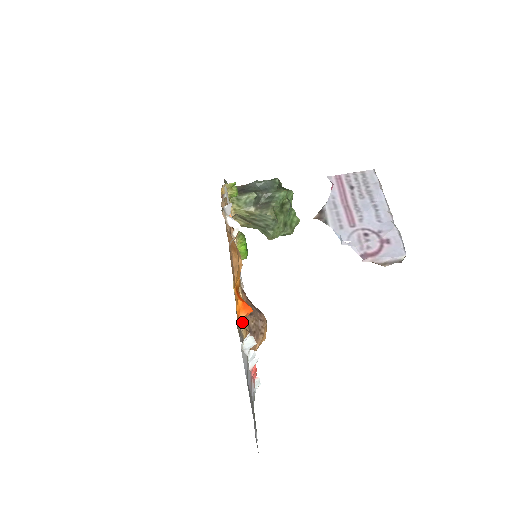
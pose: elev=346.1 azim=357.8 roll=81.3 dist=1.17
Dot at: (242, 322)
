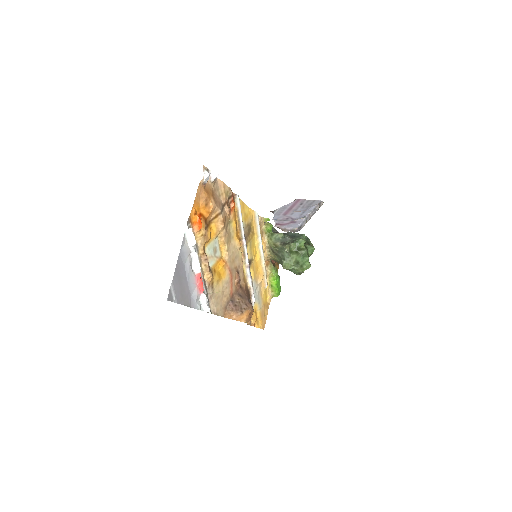
Dot at: (200, 239)
